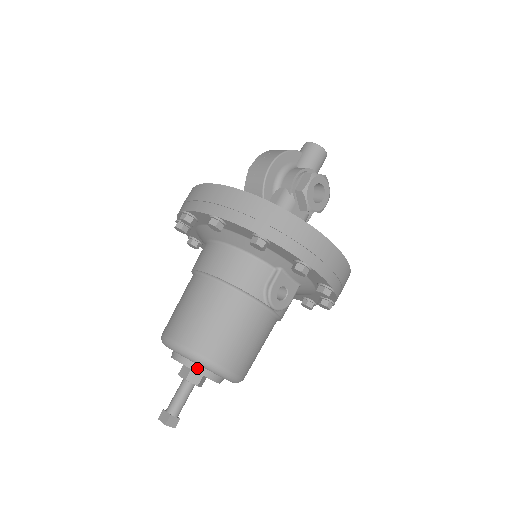
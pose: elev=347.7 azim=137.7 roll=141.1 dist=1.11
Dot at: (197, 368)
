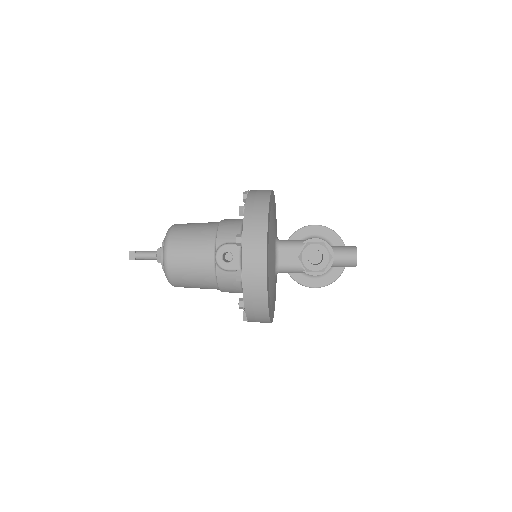
Dot at: occluded
